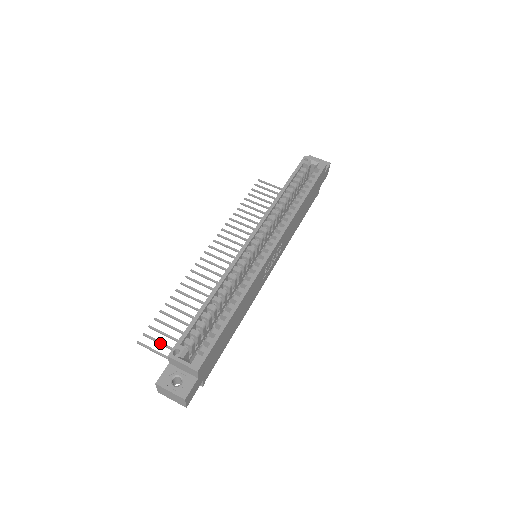
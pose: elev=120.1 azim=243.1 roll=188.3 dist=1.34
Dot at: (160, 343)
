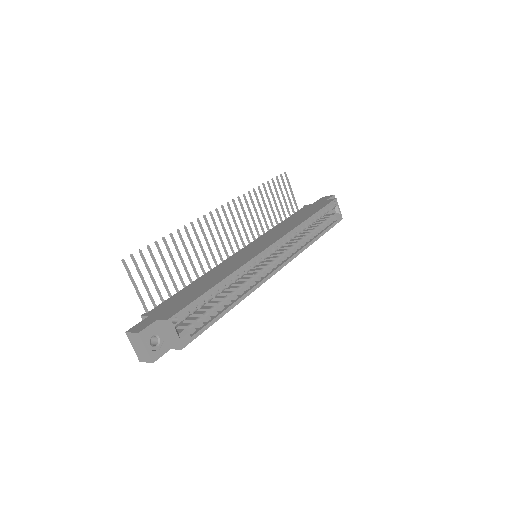
Dot at: (141, 275)
